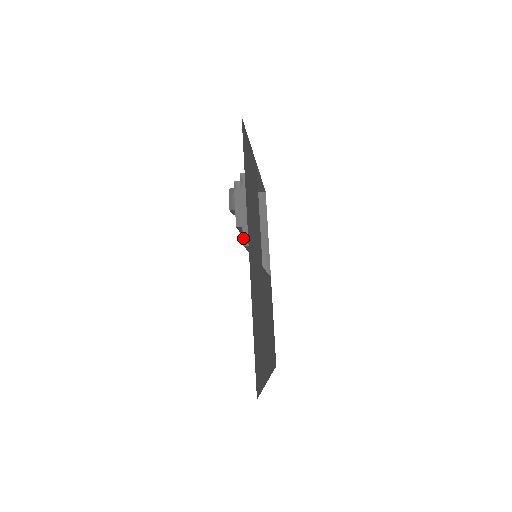
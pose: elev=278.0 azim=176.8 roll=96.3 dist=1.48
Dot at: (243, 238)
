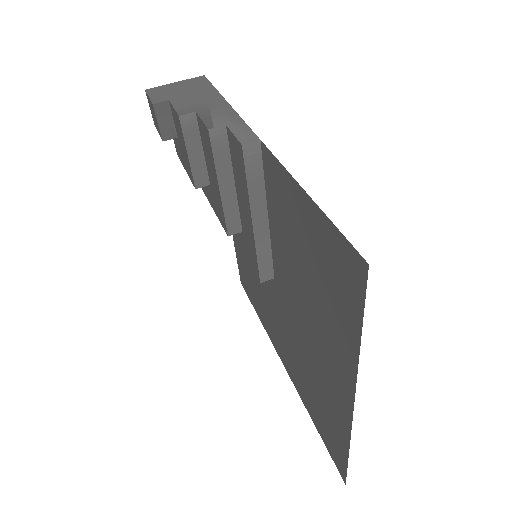
Dot at: (226, 227)
